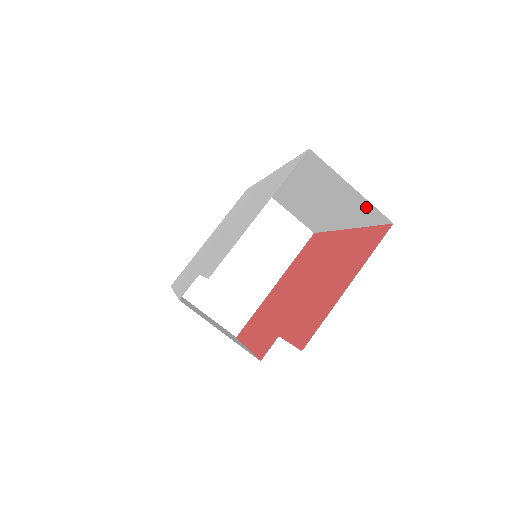
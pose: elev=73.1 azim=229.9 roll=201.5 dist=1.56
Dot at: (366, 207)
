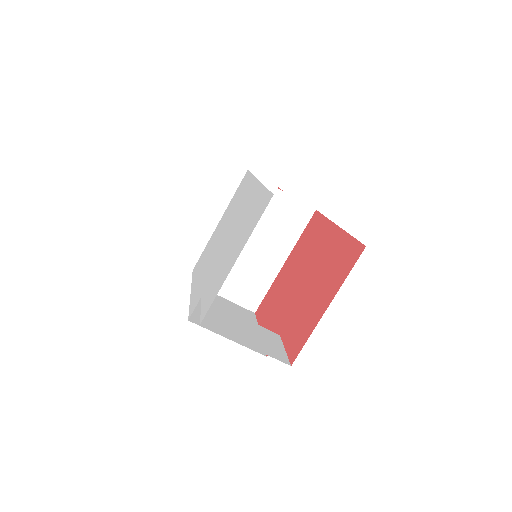
Dot at: occluded
